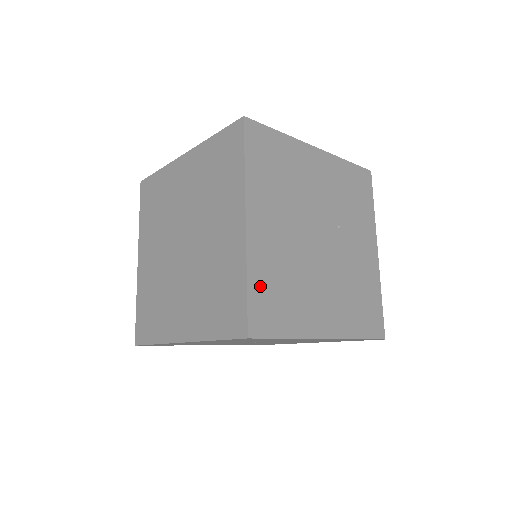
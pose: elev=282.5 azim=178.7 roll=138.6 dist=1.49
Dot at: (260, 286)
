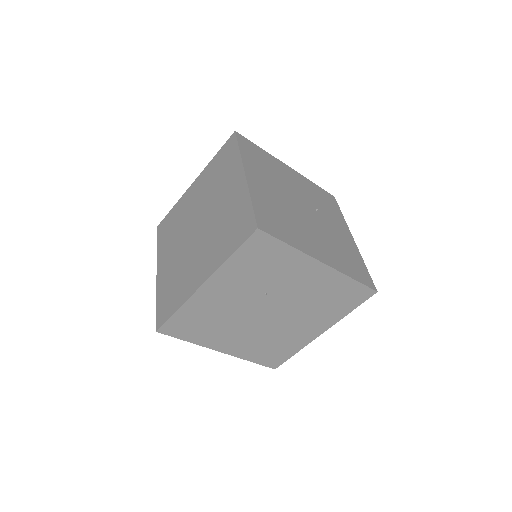
Dot at: (262, 208)
